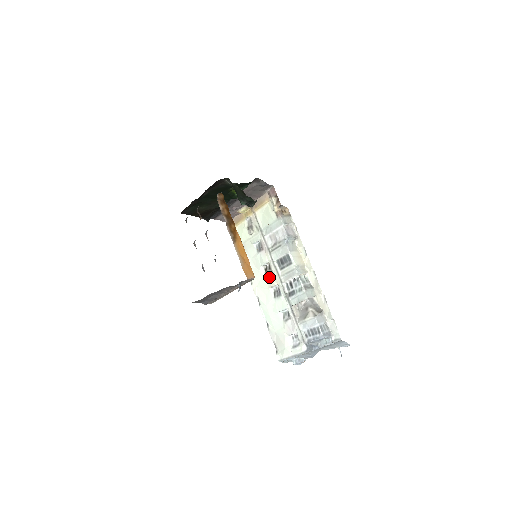
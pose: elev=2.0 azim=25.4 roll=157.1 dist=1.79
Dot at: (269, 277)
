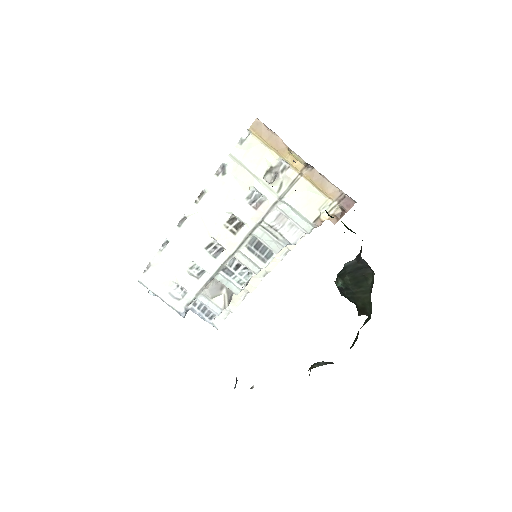
Dot at: (225, 232)
